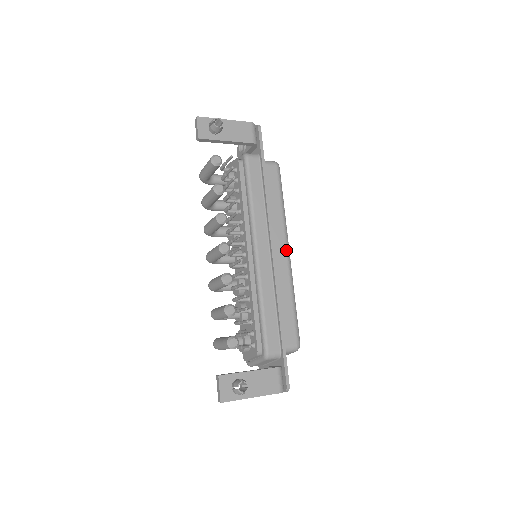
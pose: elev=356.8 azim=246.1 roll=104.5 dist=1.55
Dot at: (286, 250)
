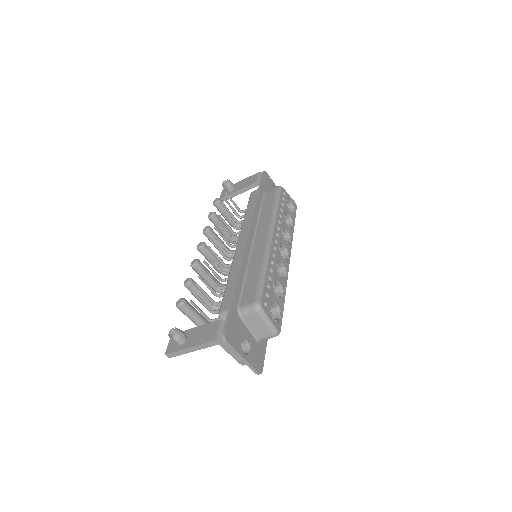
Dot at: (267, 236)
